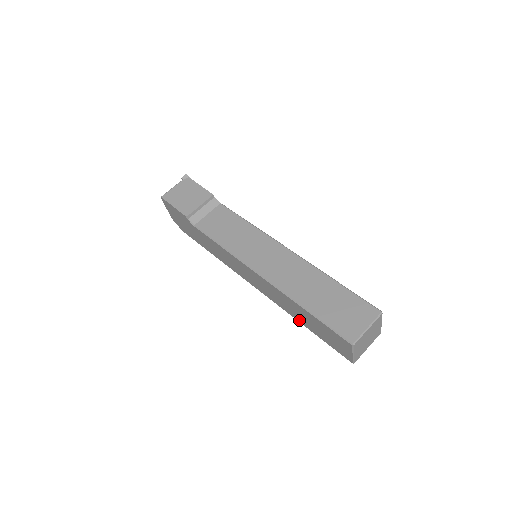
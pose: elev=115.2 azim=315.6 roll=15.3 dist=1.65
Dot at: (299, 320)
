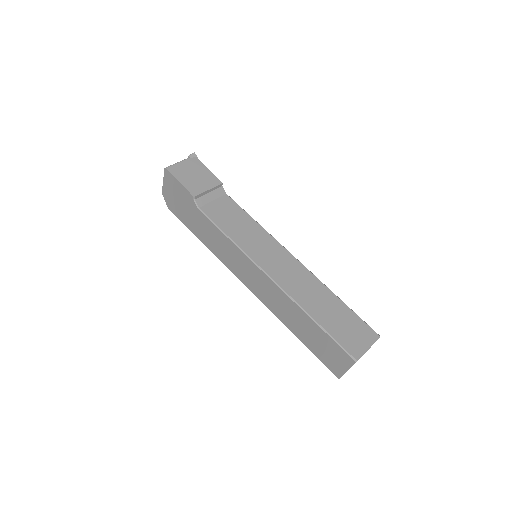
Dot at: (291, 328)
